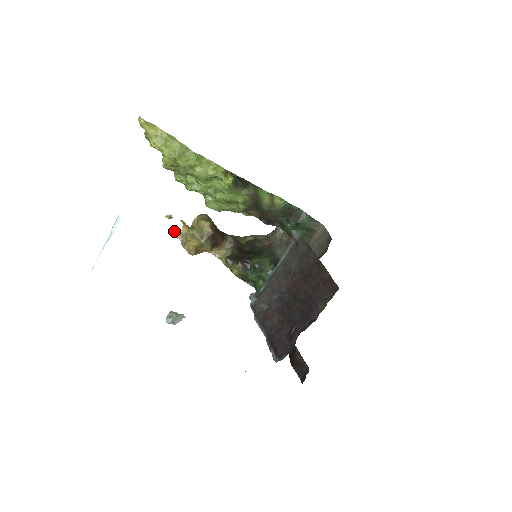
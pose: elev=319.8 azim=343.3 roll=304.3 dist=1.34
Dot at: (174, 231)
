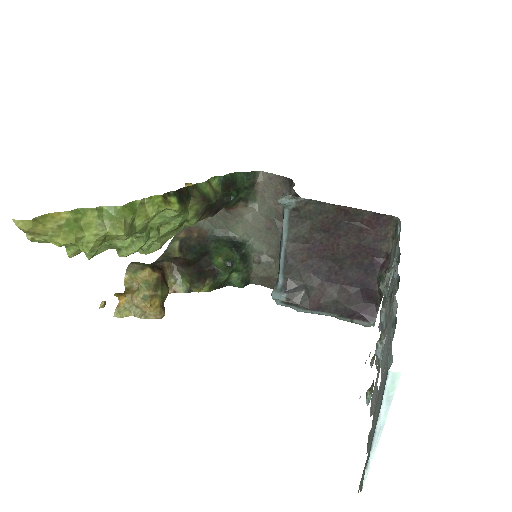
Dot at: (114, 313)
